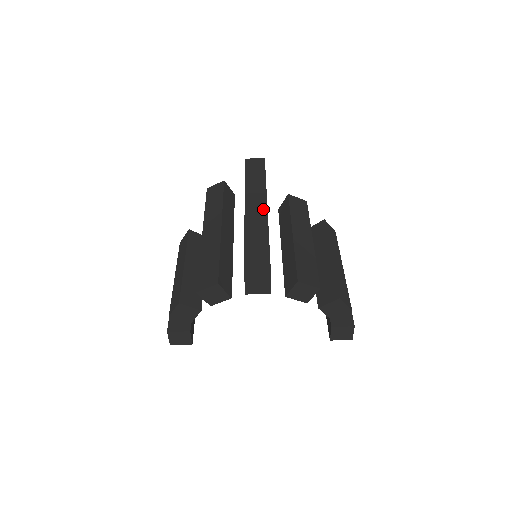
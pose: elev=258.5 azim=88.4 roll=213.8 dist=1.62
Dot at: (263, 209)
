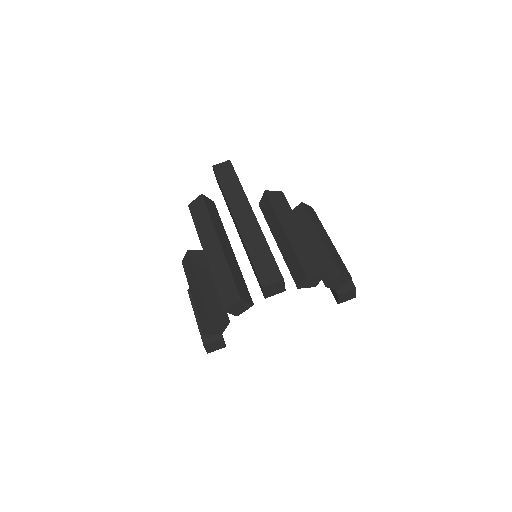
Dot at: (250, 215)
